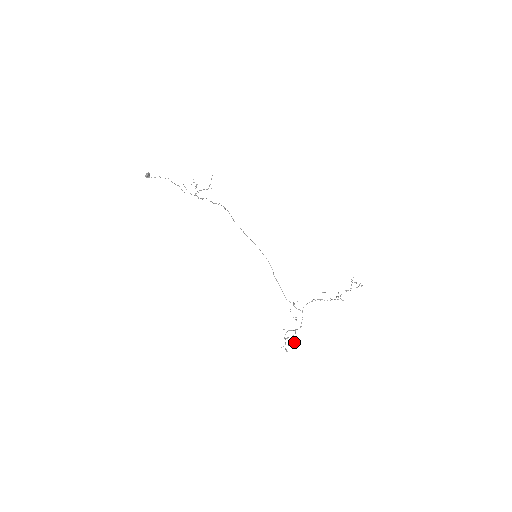
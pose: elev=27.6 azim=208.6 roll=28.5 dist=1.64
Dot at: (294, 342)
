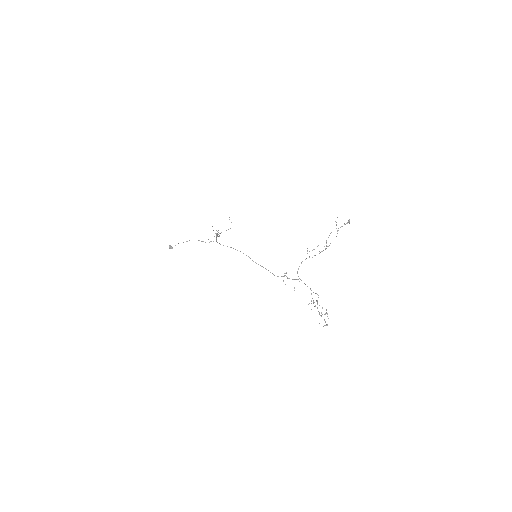
Dot at: (325, 313)
